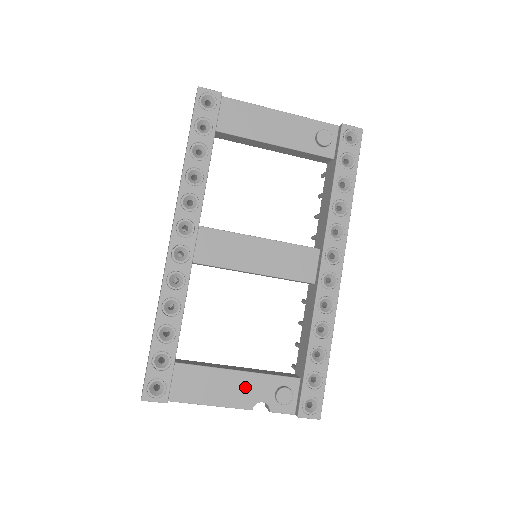
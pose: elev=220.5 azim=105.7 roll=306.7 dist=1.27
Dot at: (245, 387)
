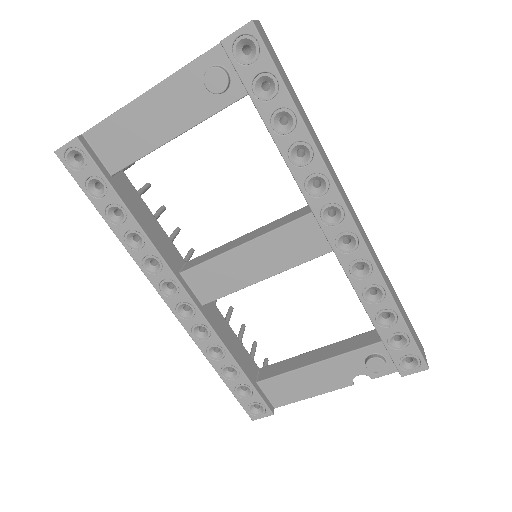
Dot at: (332, 372)
